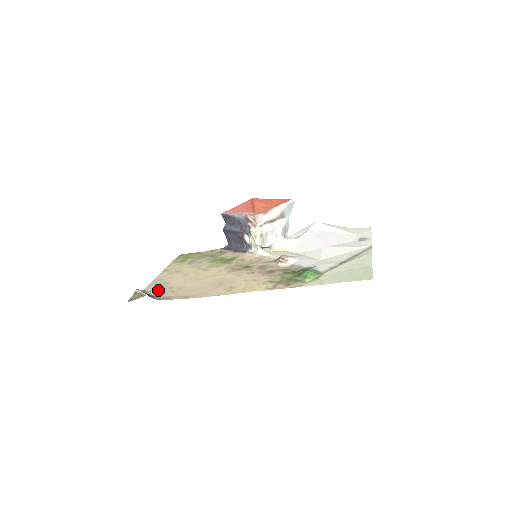
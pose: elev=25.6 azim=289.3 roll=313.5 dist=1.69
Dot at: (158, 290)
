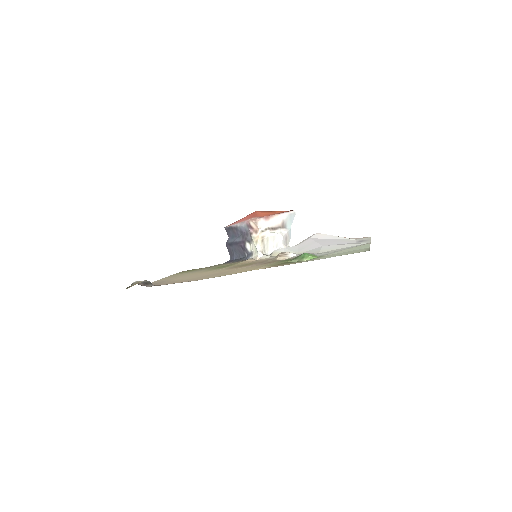
Dot at: (156, 284)
